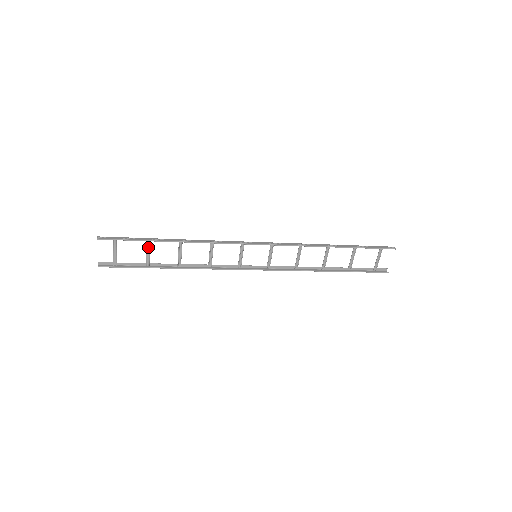
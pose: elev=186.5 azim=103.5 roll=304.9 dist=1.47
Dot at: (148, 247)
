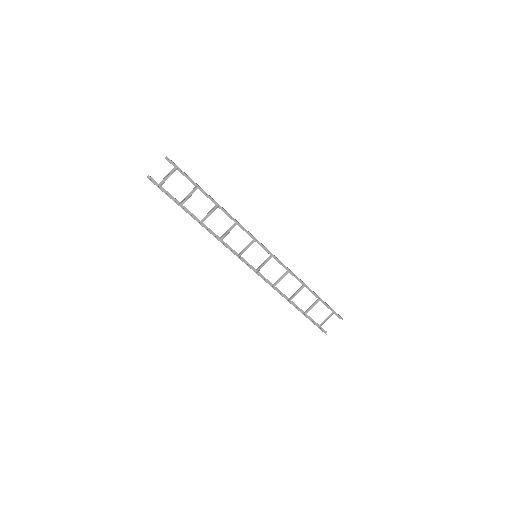
Dot at: (193, 192)
